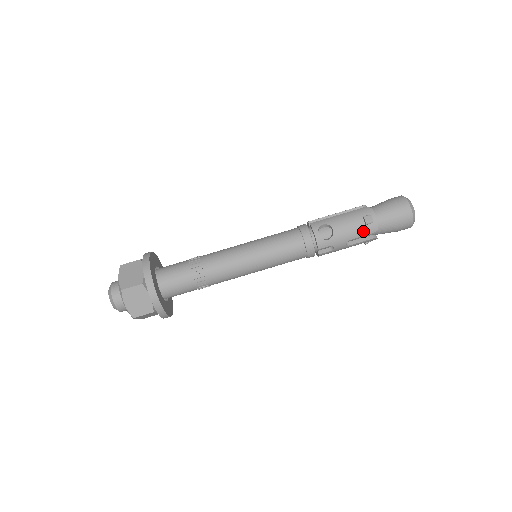
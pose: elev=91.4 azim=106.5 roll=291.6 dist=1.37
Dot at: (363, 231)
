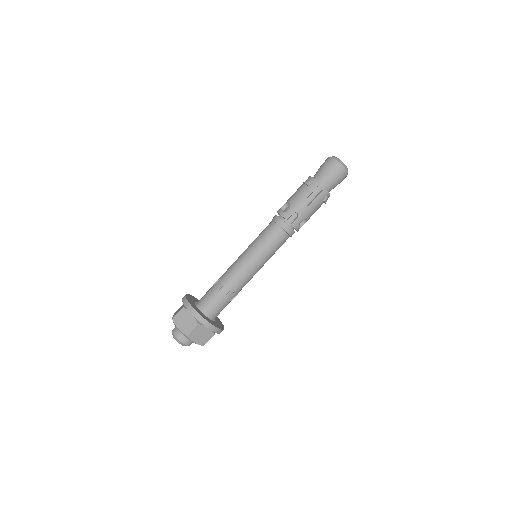
Dot at: (309, 190)
